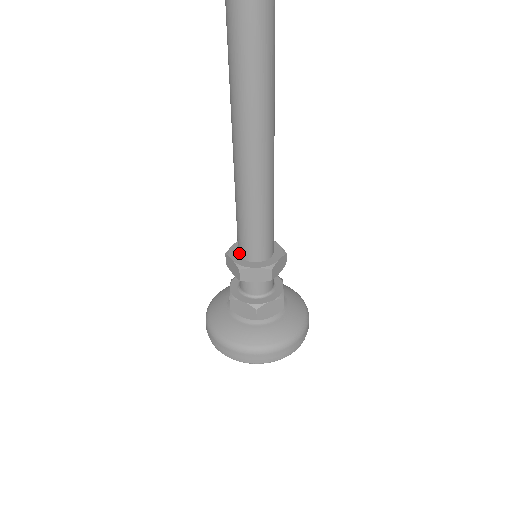
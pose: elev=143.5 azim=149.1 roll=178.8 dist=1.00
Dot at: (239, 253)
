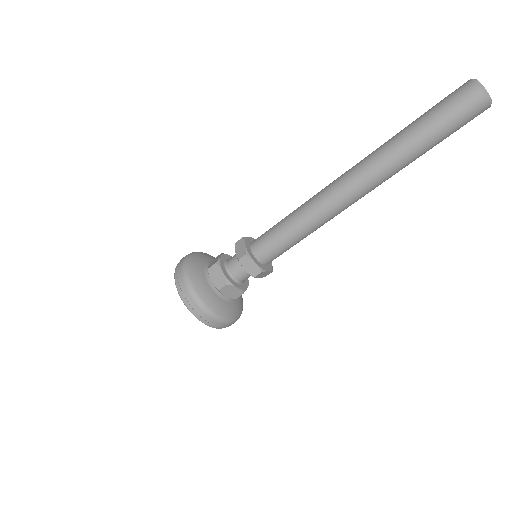
Dot at: (258, 257)
